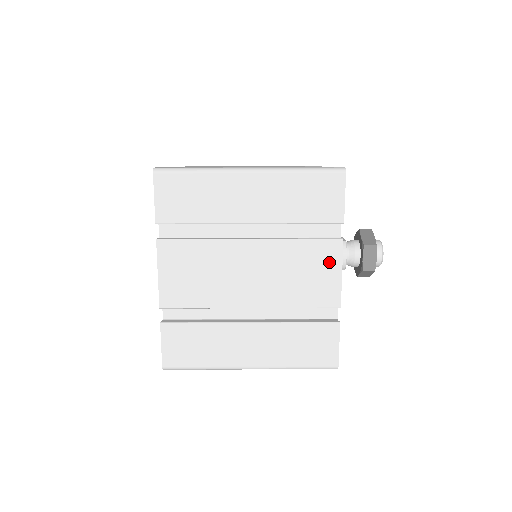
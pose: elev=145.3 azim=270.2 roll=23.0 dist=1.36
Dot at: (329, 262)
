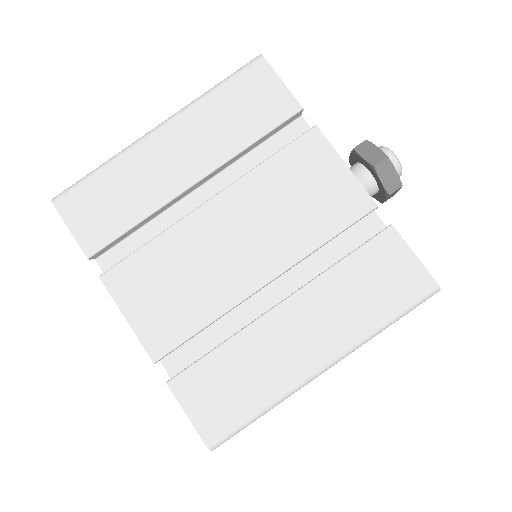
Dot at: occluded
